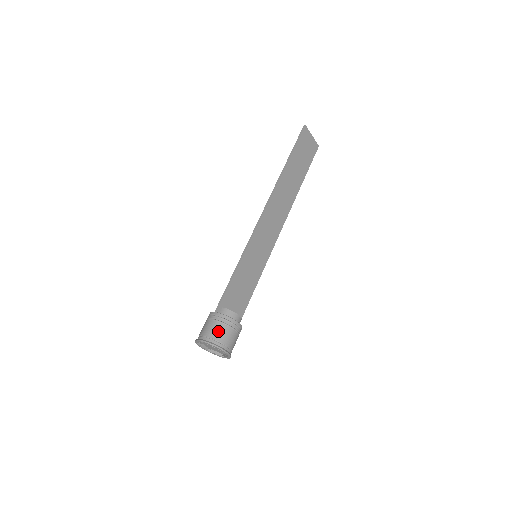
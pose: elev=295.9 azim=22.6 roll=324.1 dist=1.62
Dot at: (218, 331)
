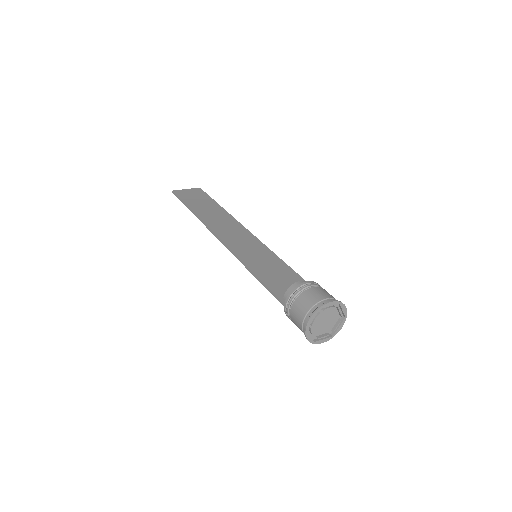
Dot at: (302, 305)
